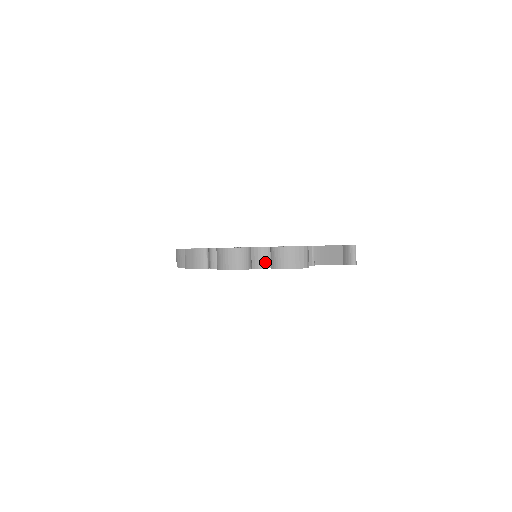
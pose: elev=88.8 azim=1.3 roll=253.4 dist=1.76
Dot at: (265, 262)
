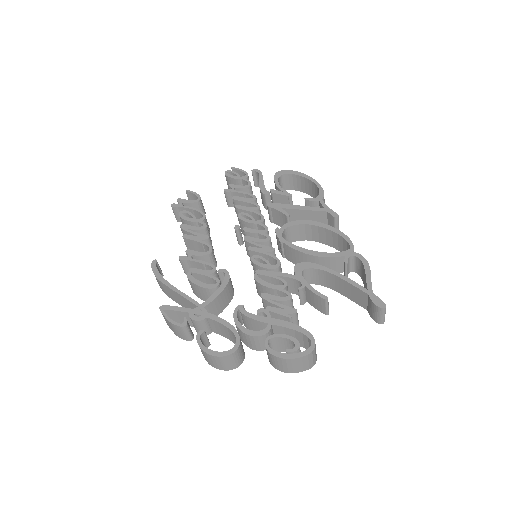
Dot at: (261, 346)
